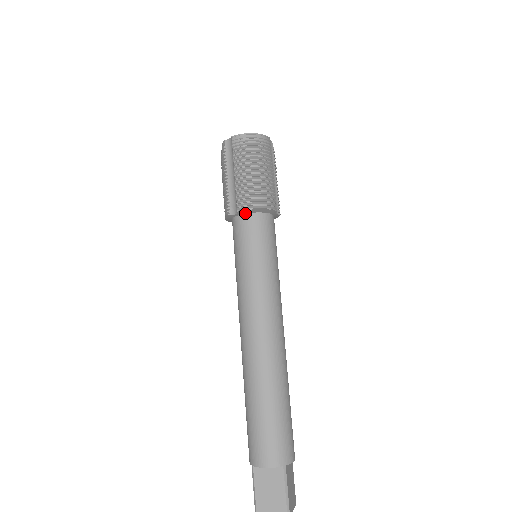
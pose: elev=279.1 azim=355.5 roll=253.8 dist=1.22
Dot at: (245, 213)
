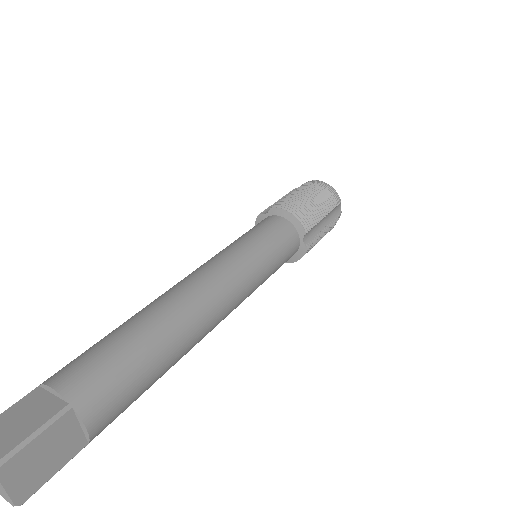
Dot at: (276, 215)
